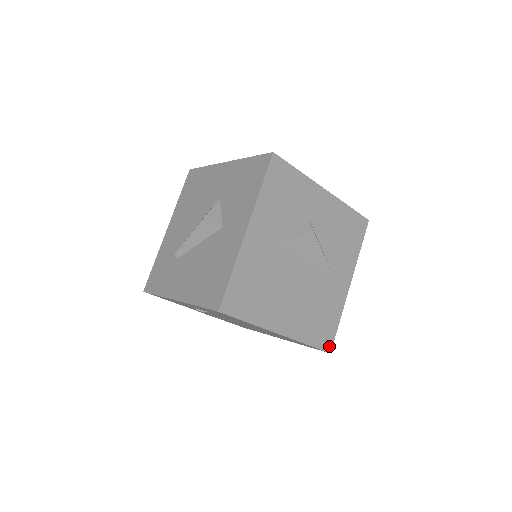
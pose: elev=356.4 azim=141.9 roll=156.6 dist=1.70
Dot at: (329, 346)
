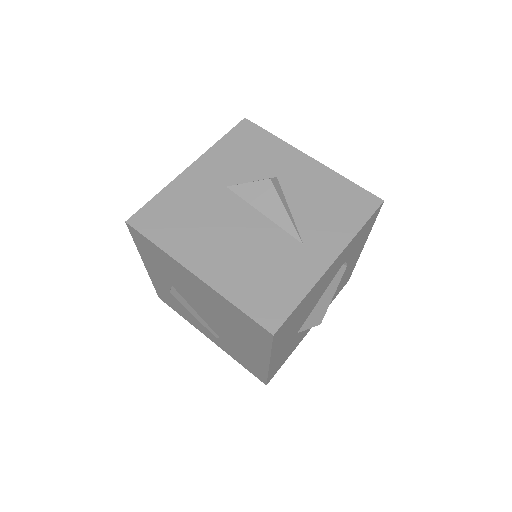
Dot at: (273, 324)
